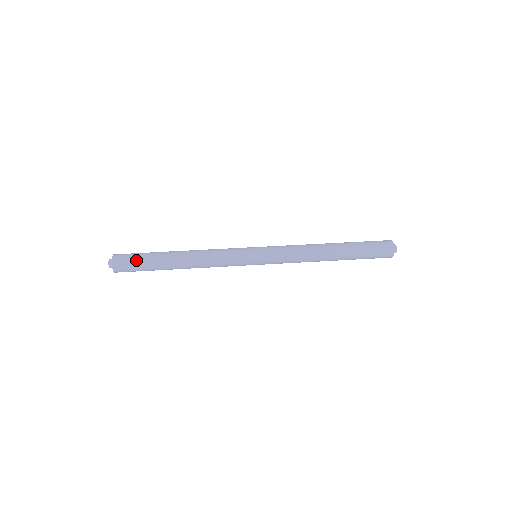
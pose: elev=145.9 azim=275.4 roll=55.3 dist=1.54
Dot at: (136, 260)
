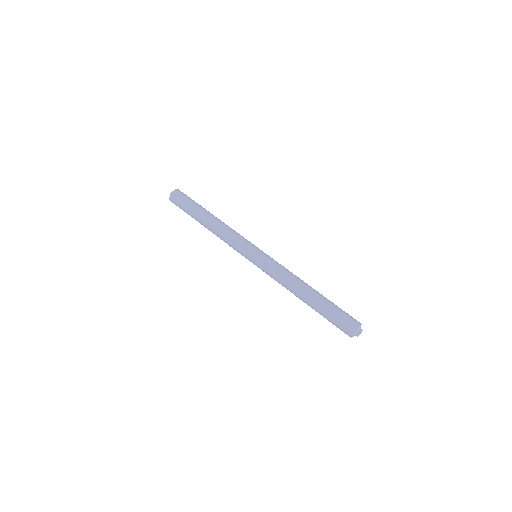
Dot at: (188, 199)
